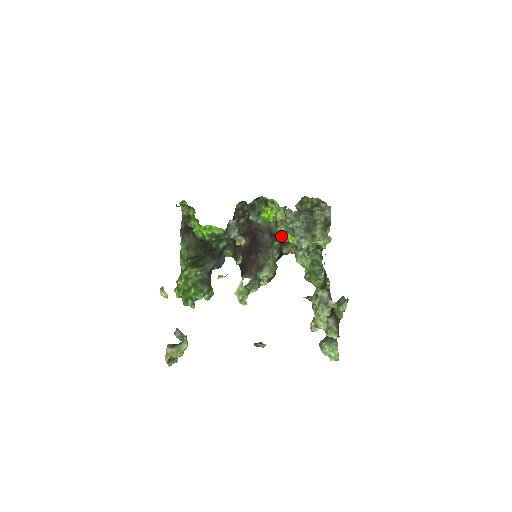
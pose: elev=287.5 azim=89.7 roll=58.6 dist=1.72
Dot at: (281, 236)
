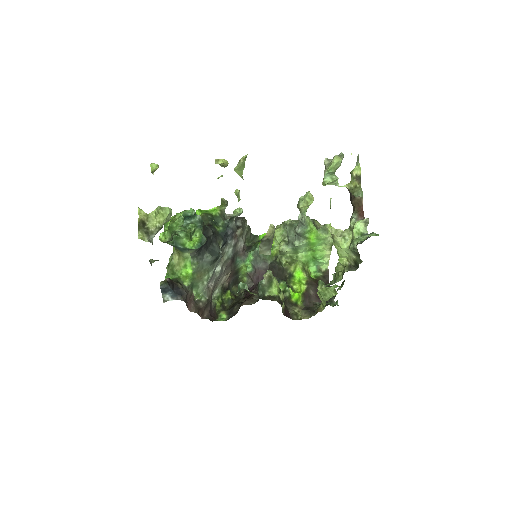
Dot at: (284, 280)
